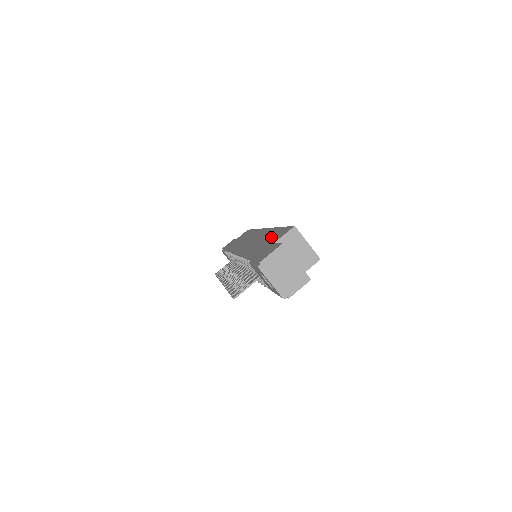
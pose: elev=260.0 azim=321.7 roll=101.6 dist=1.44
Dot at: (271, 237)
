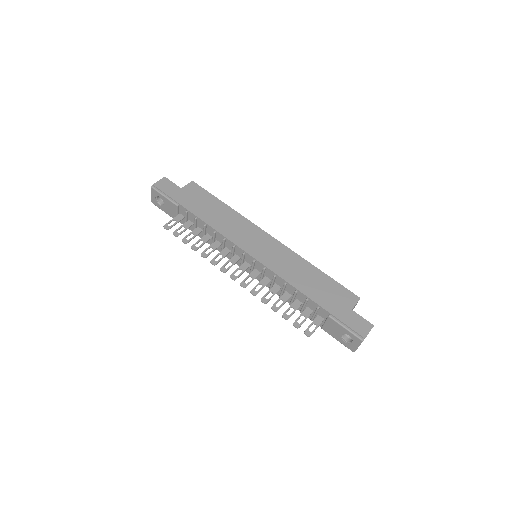
Dot at: (329, 288)
